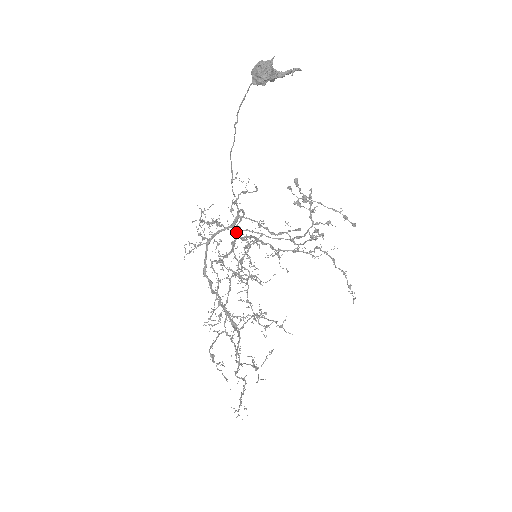
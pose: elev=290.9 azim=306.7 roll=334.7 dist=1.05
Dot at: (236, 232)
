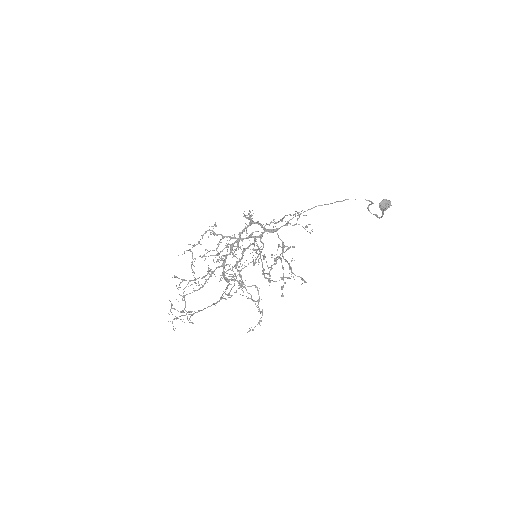
Dot at: occluded
